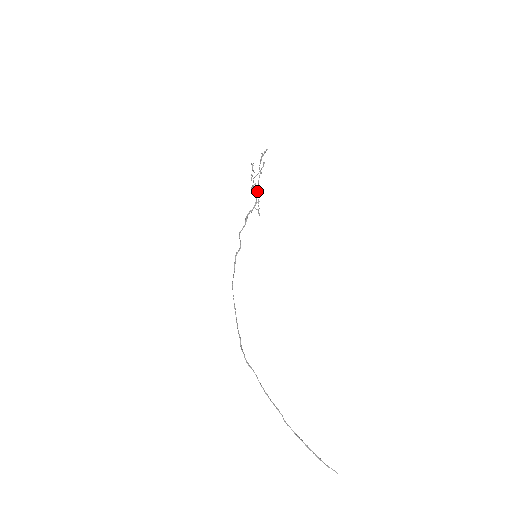
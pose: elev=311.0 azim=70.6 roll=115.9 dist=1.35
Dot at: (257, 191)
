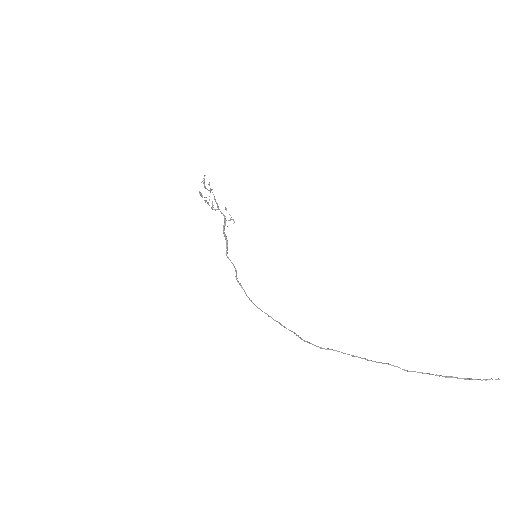
Dot at: (218, 208)
